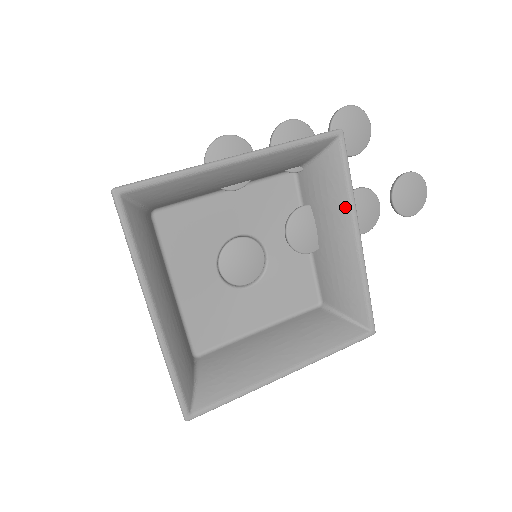
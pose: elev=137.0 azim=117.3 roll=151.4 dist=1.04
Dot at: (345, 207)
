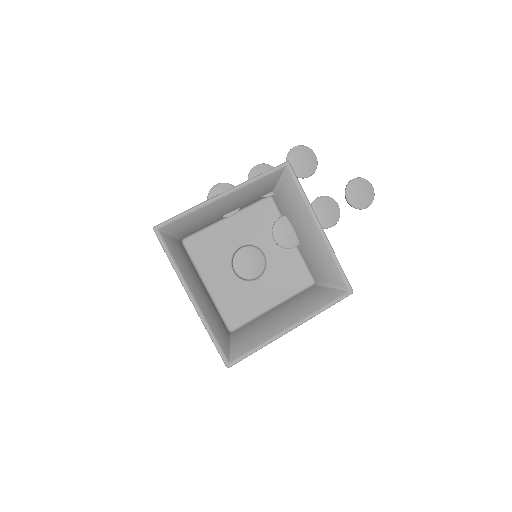
Dot at: (305, 209)
